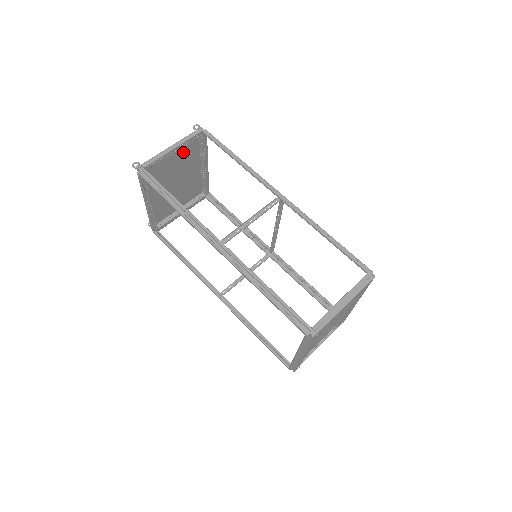
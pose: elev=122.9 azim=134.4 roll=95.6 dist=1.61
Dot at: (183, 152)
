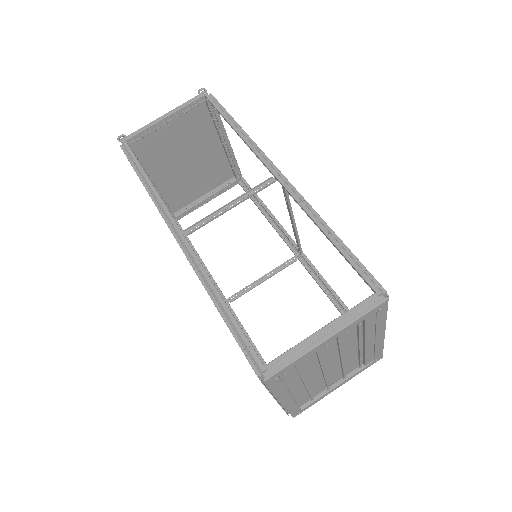
Dot at: (187, 123)
